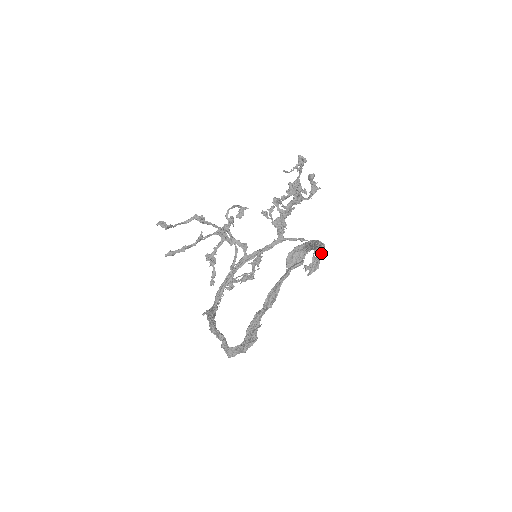
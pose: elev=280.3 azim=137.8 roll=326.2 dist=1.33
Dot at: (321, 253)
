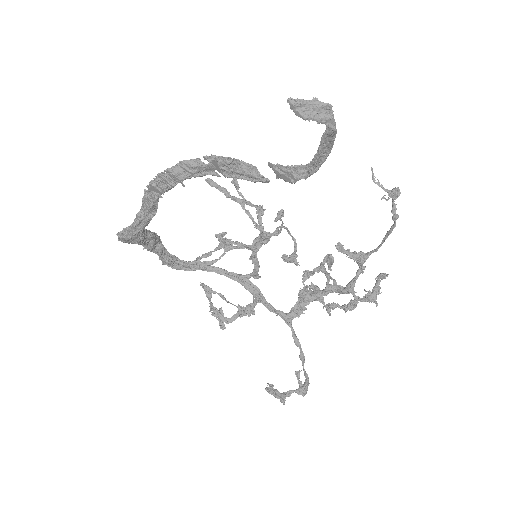
Dot at: (325, 112)
